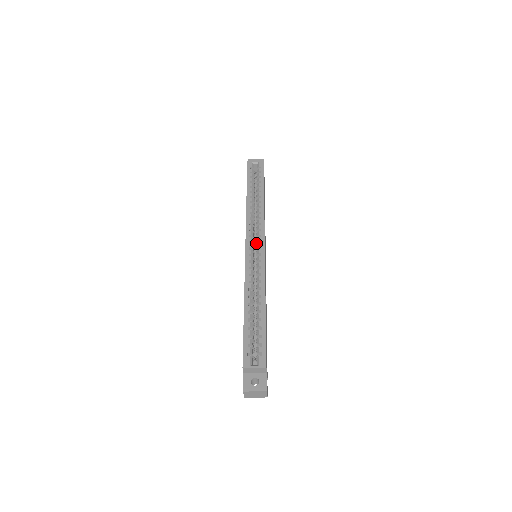
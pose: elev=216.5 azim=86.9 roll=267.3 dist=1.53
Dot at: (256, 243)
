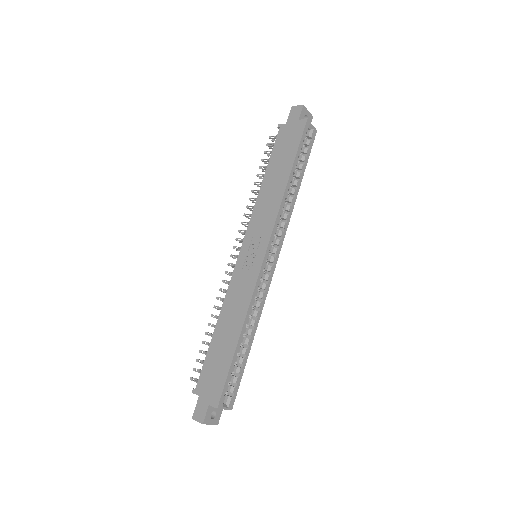
Dot at: occluded
